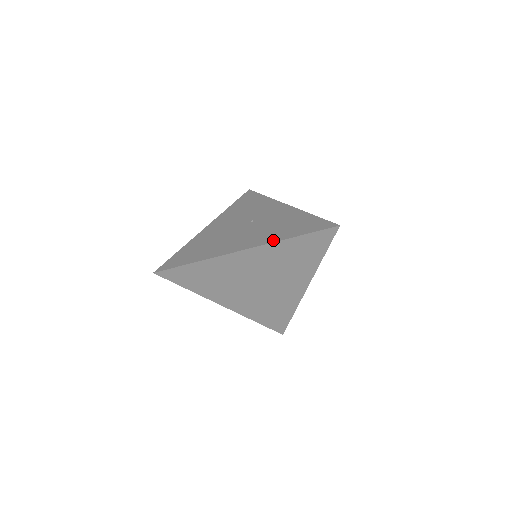
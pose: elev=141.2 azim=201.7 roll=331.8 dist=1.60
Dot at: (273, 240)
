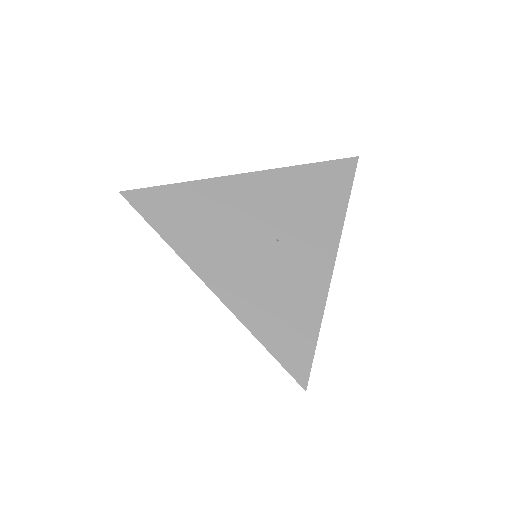
Dot at: (243, 315)
